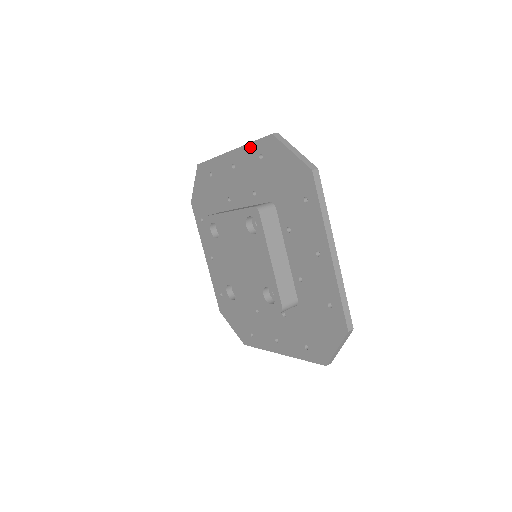
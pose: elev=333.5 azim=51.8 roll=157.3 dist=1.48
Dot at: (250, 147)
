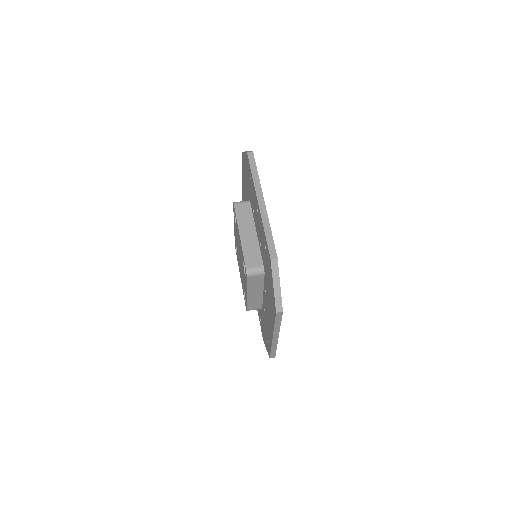
Dot at: (263, 231)
